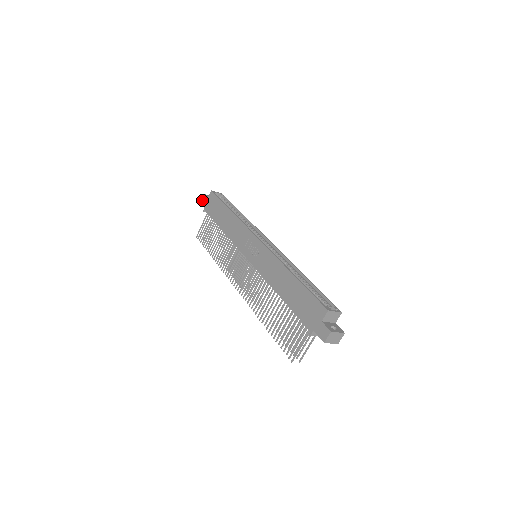
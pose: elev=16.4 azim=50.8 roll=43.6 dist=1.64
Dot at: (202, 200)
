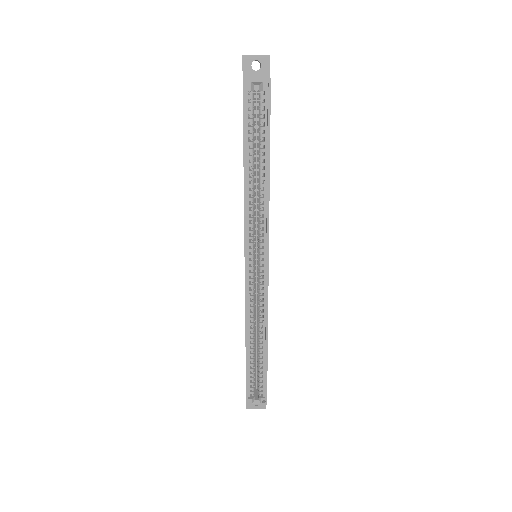
Dot at: occluded
